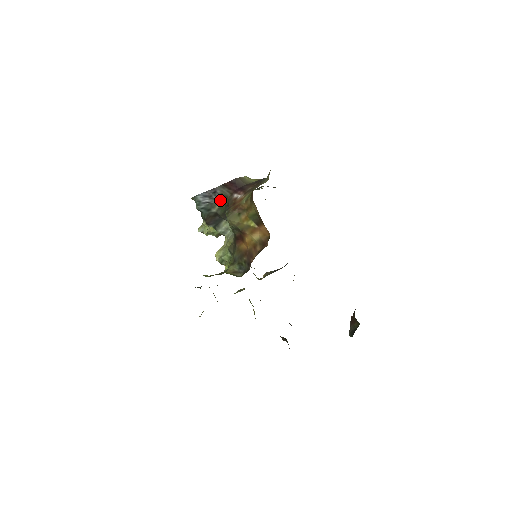
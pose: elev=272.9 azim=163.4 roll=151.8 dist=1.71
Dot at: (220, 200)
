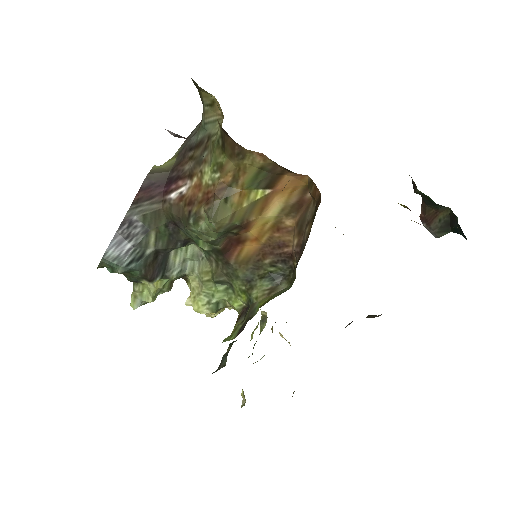
Dot at: (149, 226)
